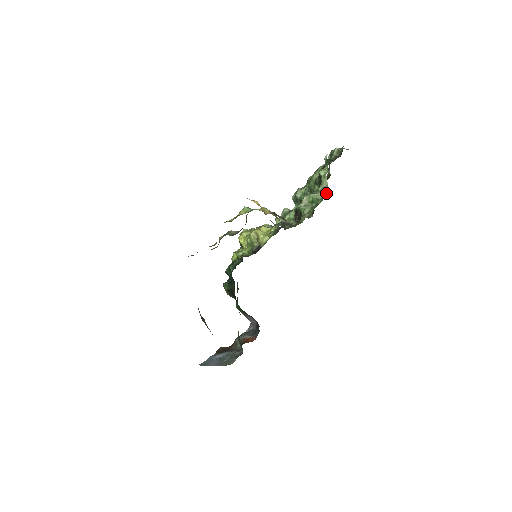
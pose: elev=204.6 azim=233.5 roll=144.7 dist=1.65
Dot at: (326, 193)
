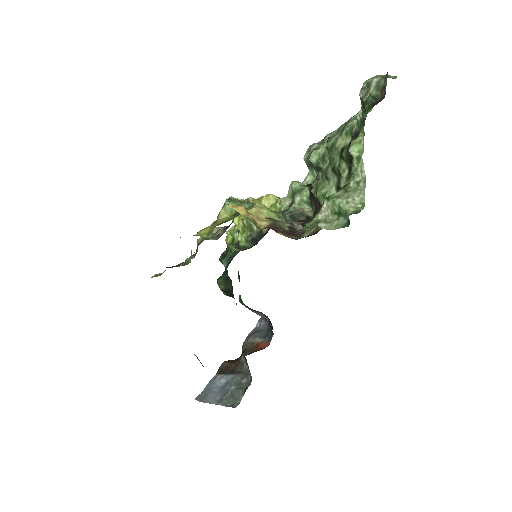
Dot at: (364, 197)
